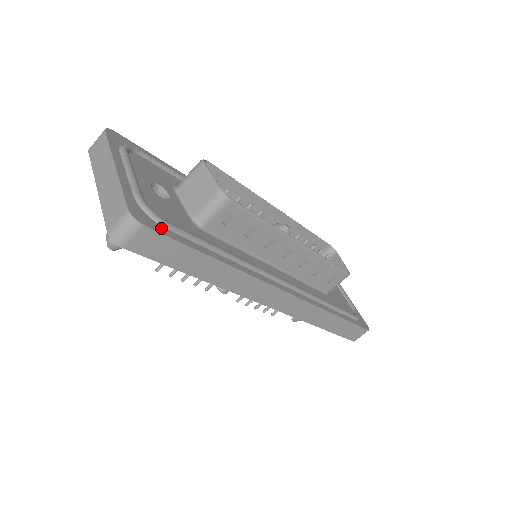
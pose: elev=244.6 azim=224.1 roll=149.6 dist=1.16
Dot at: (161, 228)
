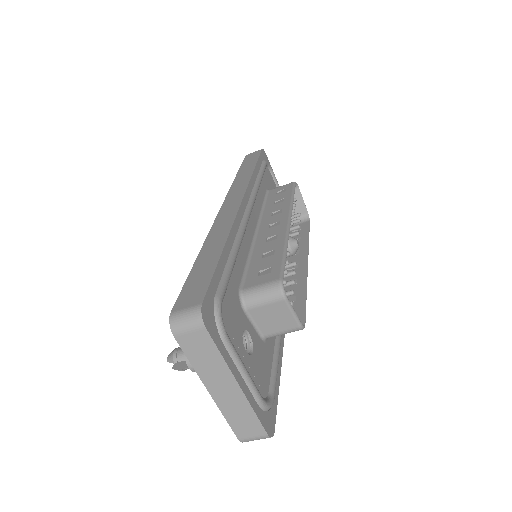
Dot at: (273, 408)
